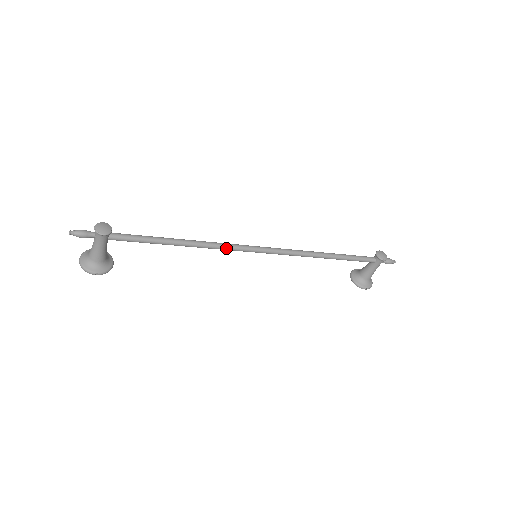
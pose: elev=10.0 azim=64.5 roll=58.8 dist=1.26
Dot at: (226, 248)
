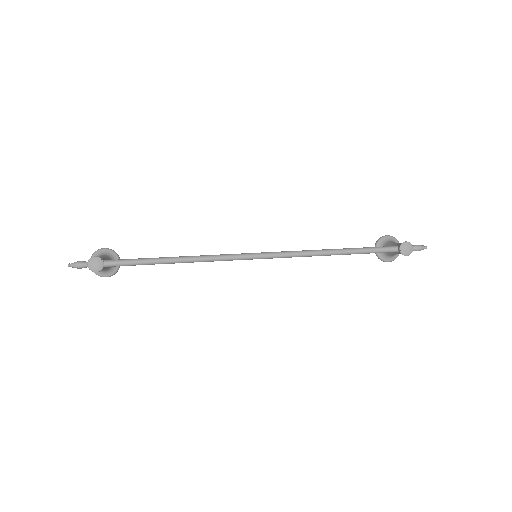
Dot at: occluded
